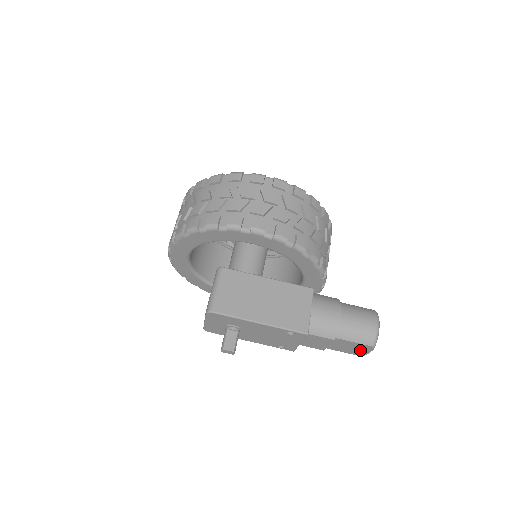
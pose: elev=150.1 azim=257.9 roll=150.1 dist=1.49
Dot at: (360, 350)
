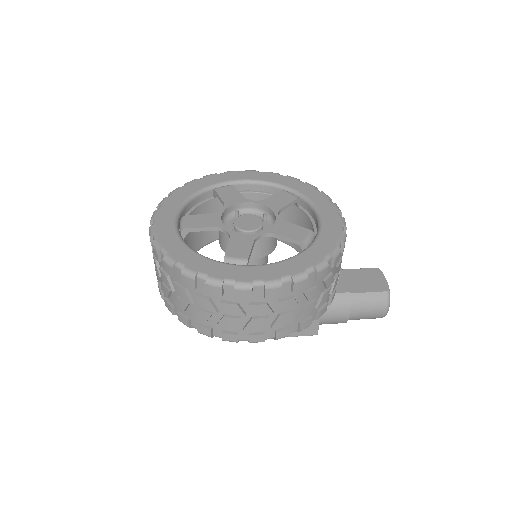
Dot at: occluded
